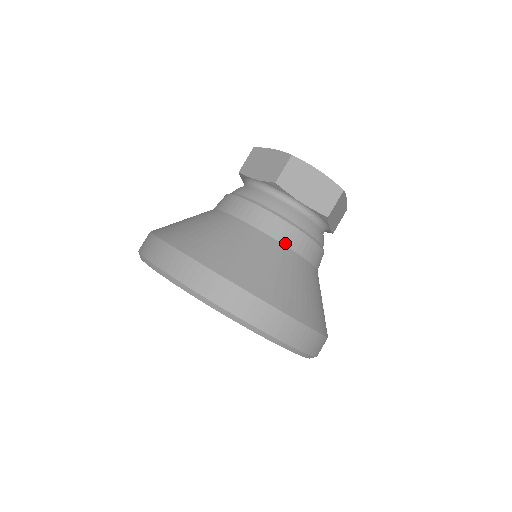
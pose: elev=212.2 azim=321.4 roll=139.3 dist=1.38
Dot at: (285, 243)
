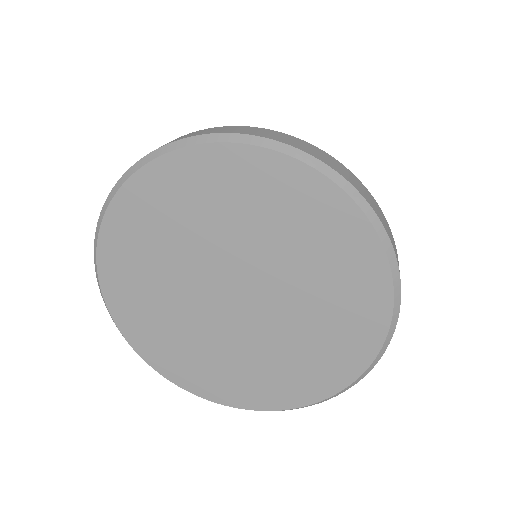
Dot at: occluded
